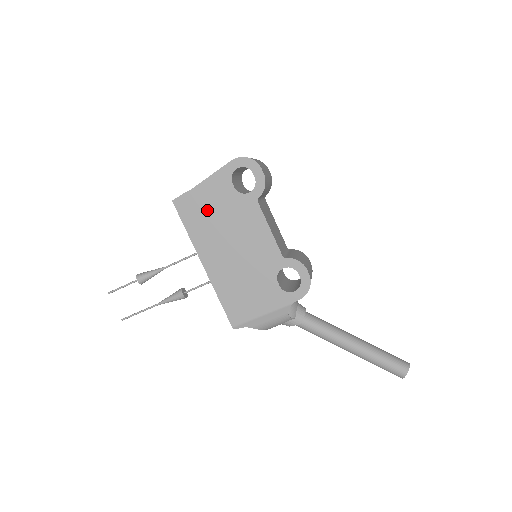
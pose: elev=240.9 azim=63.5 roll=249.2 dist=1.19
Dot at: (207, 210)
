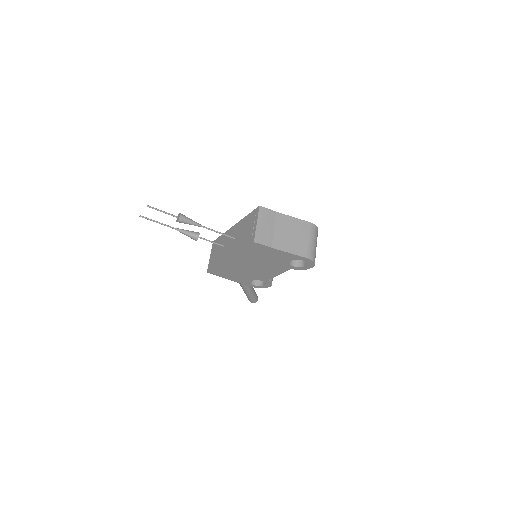
Dot at: (264, 255)
